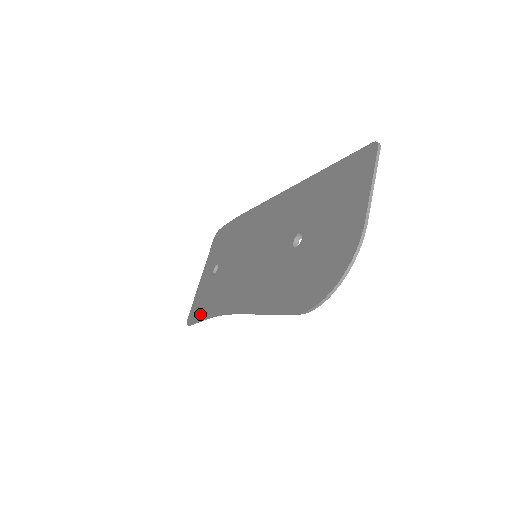
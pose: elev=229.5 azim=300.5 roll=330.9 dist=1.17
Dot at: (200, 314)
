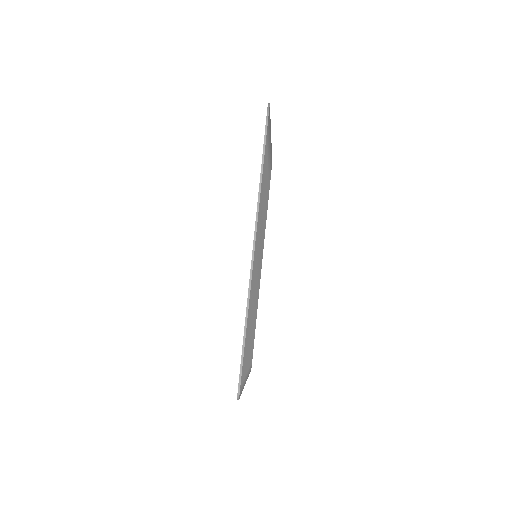
Dot at: occluded
